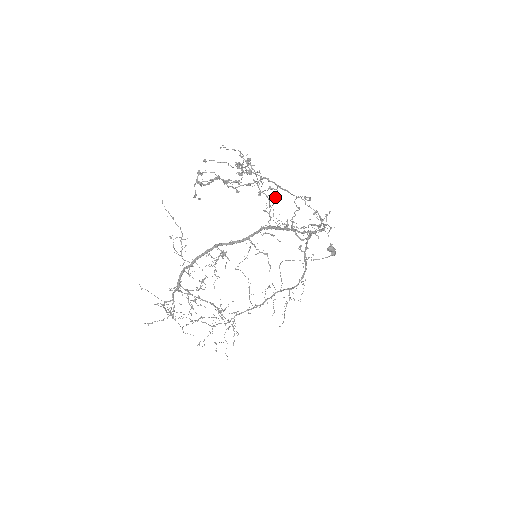
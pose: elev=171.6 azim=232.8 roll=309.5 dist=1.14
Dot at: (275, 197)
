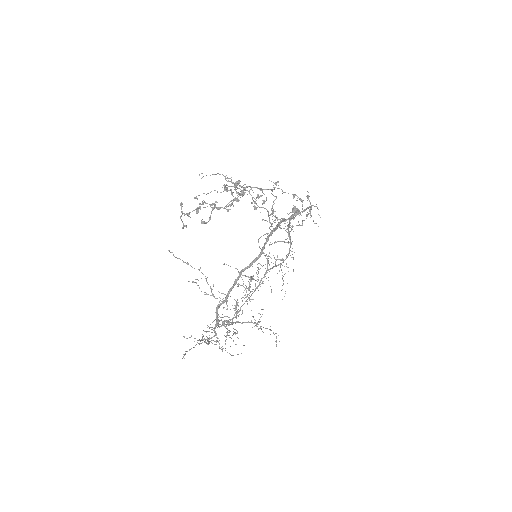
Dot at: (264, 202)
